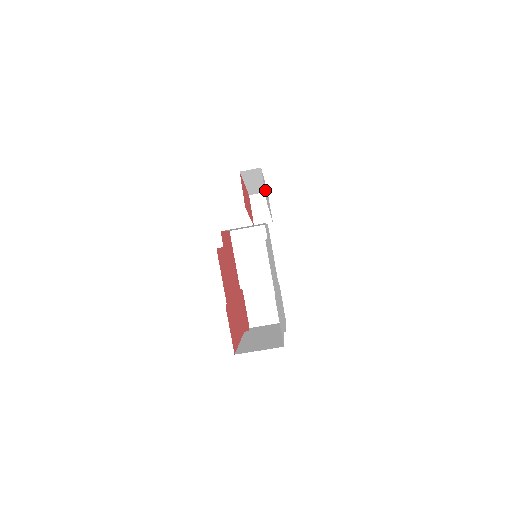
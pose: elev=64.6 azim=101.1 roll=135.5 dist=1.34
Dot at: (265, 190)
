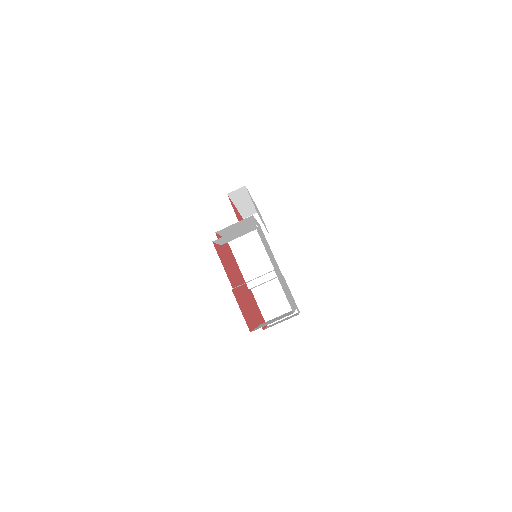
Dot at: occluded
